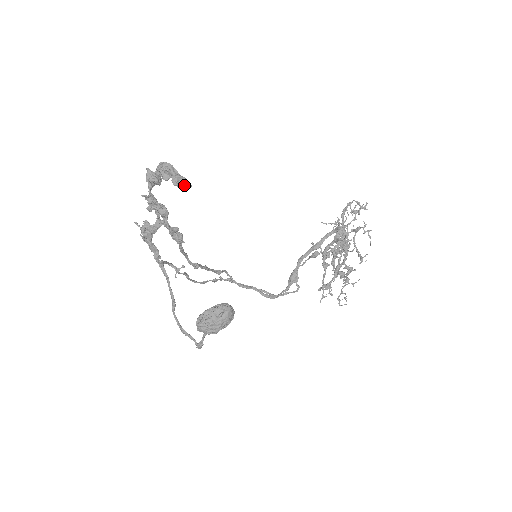
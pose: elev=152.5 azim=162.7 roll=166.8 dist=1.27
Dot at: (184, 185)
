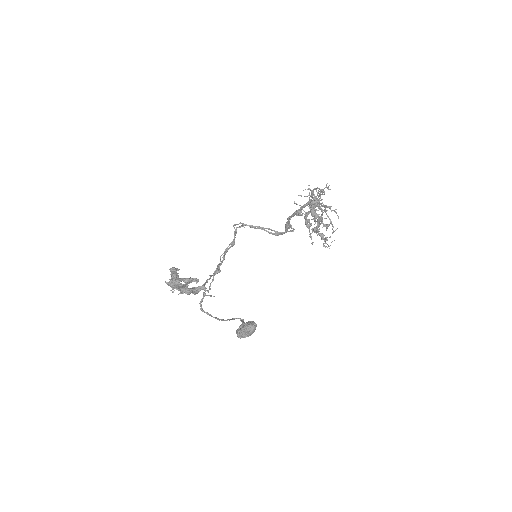
Dot at: occluded
